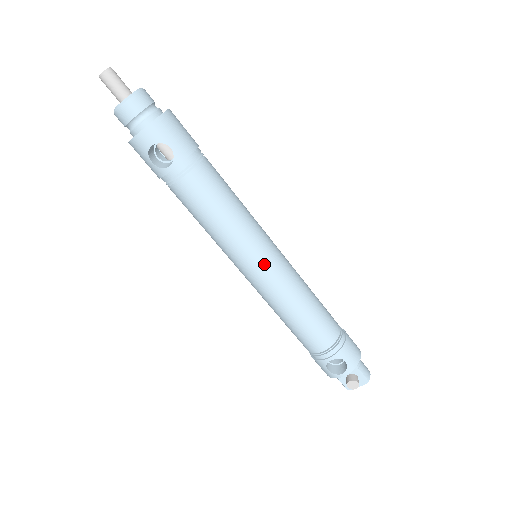
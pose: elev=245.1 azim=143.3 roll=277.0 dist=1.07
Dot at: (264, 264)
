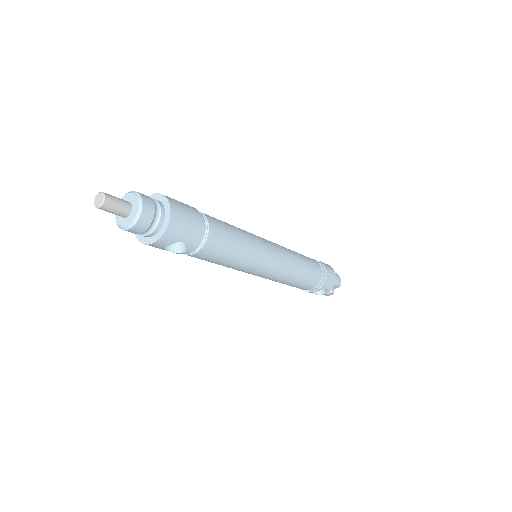
Dot at: (267, 270)
